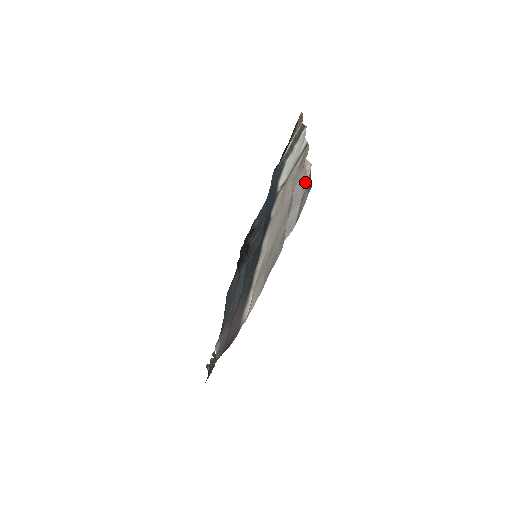
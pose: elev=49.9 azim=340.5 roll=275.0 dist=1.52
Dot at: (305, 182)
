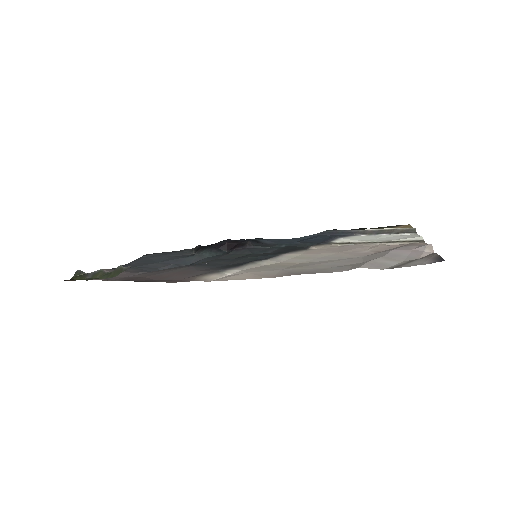
Dot at: (417, 255)
